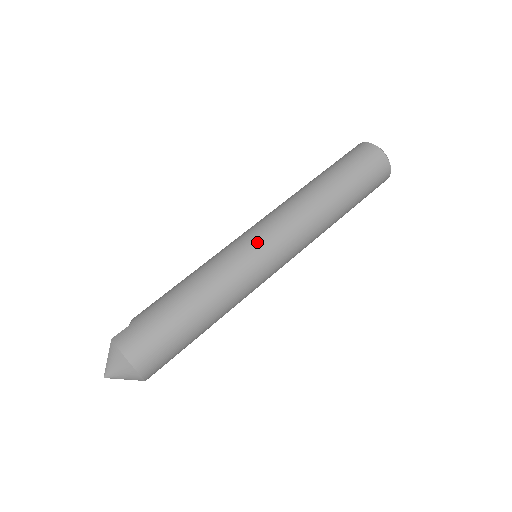
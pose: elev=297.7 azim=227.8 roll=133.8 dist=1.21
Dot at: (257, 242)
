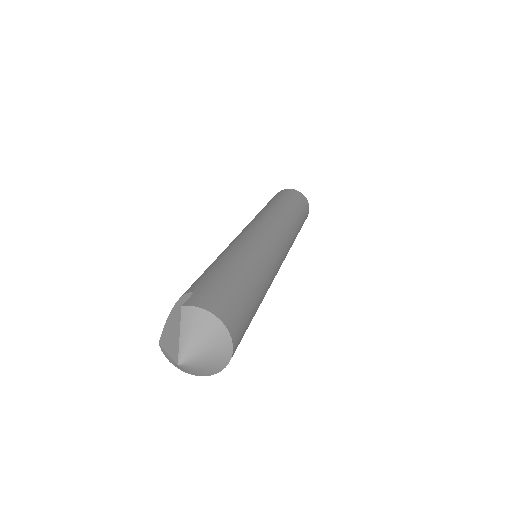
Dot at: (267, 232)
